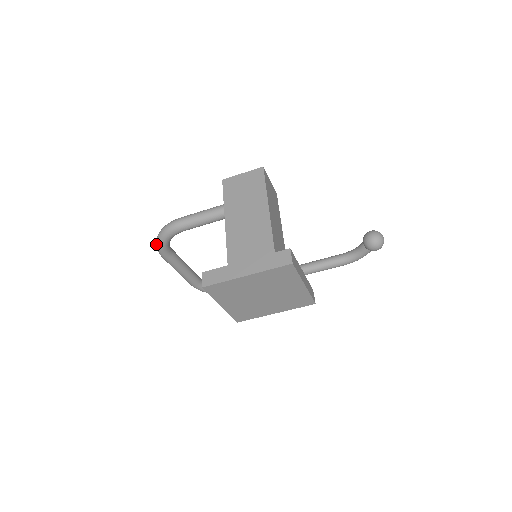
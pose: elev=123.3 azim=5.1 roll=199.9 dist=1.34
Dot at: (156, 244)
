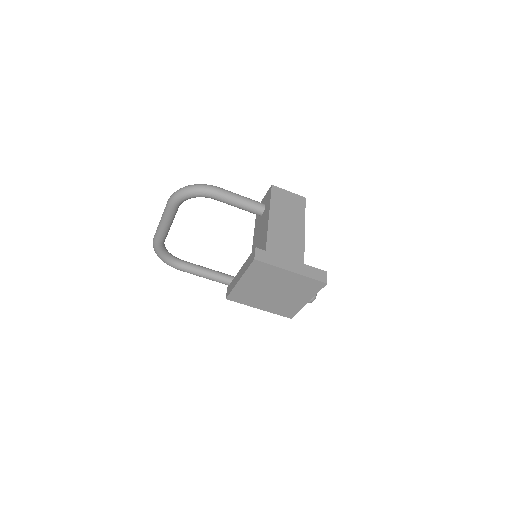
Dot at: (178, 192)
